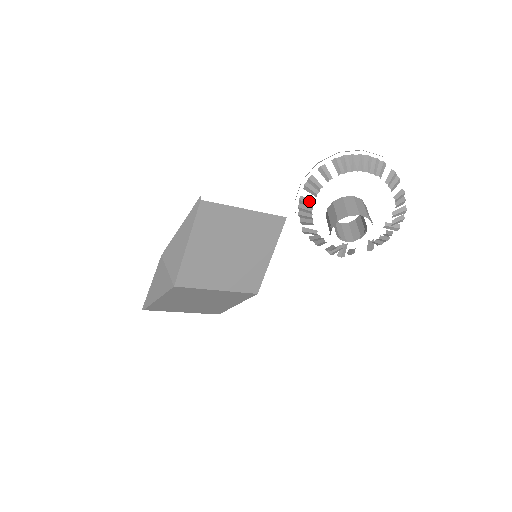
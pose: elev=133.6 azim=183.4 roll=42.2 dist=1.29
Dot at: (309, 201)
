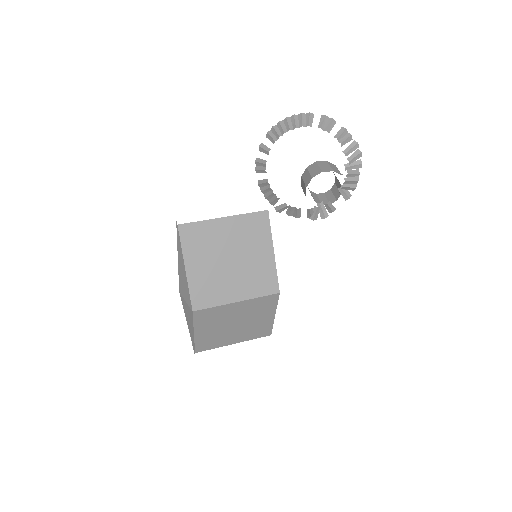
Dot at: (264, 180)
